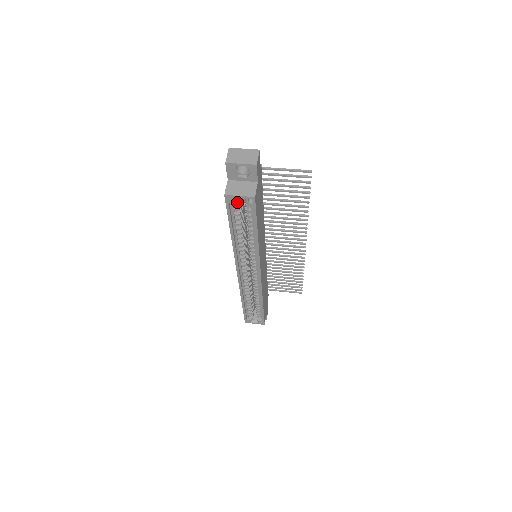
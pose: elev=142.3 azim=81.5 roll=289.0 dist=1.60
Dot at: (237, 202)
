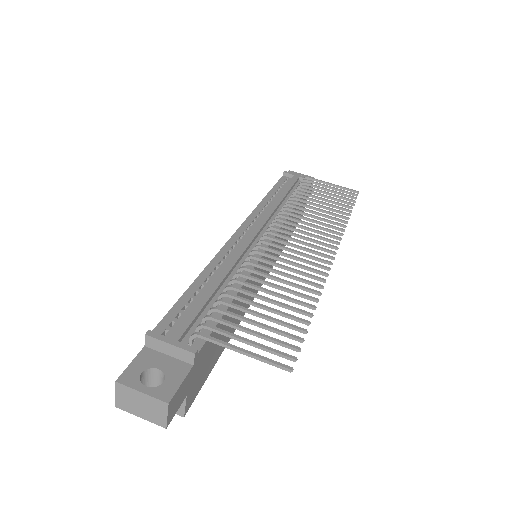
Dot at: occluded
